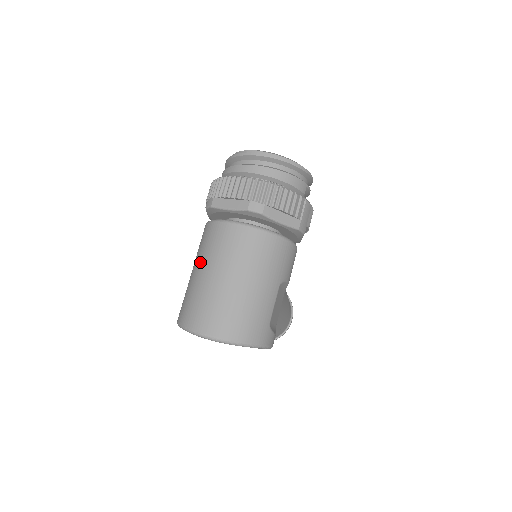
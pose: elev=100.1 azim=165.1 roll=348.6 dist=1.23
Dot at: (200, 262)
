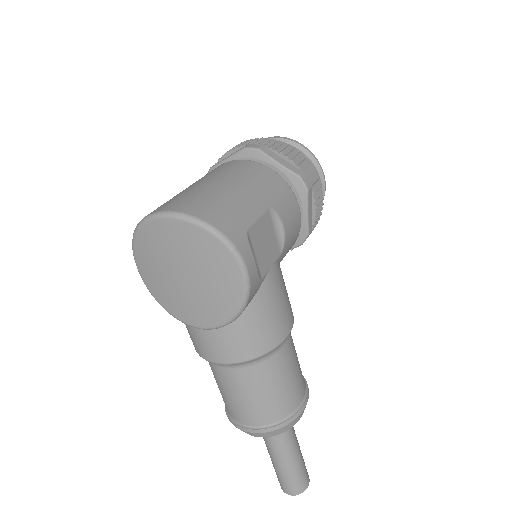
Dot at: occluded
